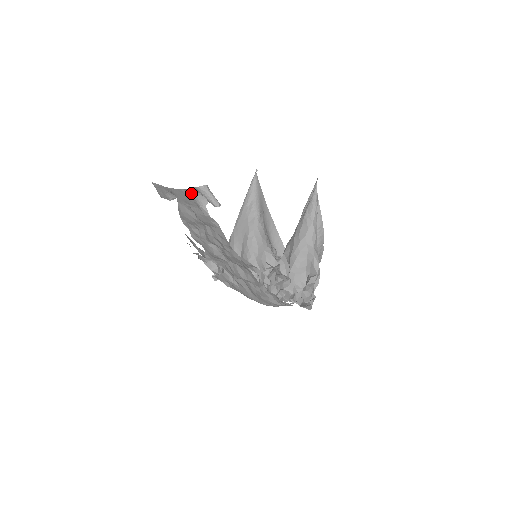
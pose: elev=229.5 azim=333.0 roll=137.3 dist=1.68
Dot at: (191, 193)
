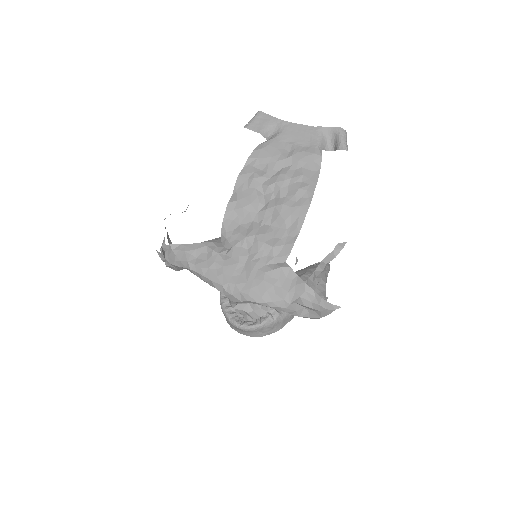
Dot at: (320, 132)
